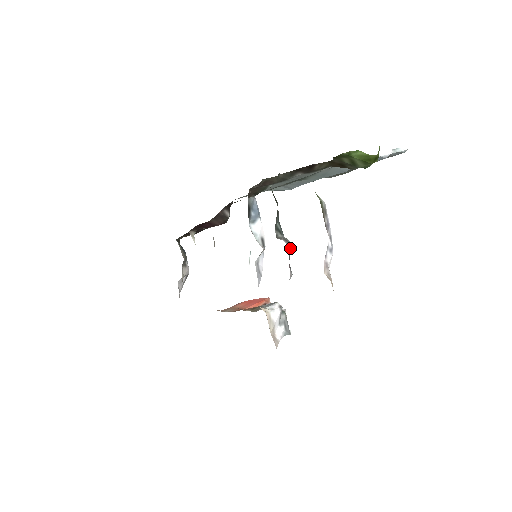
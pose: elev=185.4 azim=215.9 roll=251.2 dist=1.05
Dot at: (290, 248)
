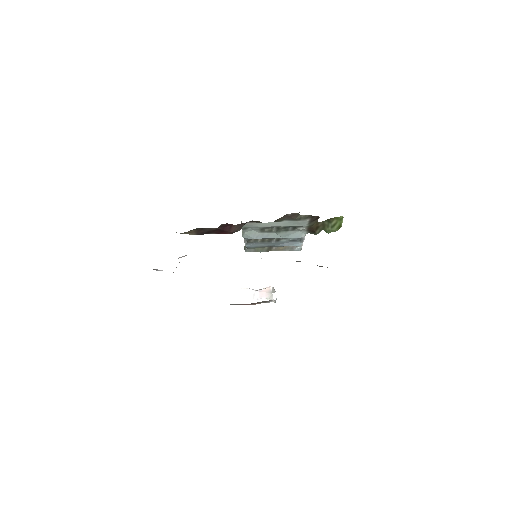
Dot at: occluded
